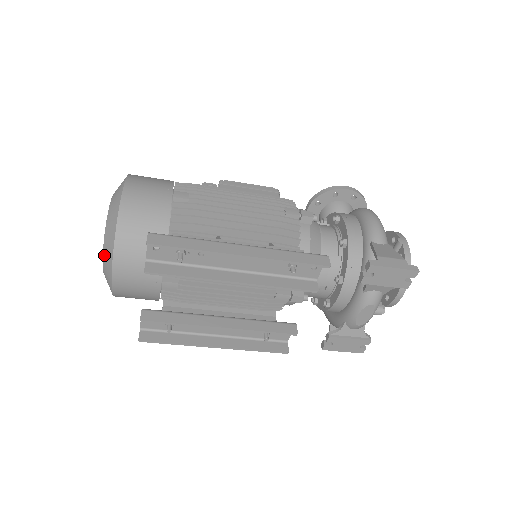
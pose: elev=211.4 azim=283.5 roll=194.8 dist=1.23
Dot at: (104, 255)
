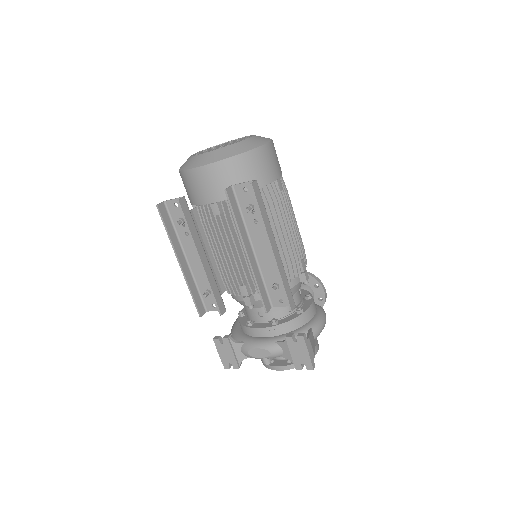
Dot at: (214, 152)
